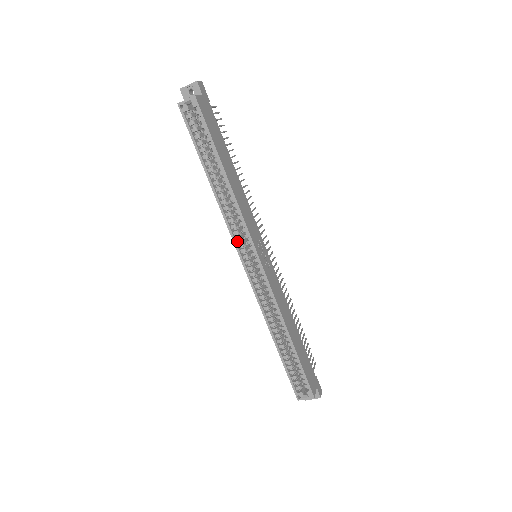
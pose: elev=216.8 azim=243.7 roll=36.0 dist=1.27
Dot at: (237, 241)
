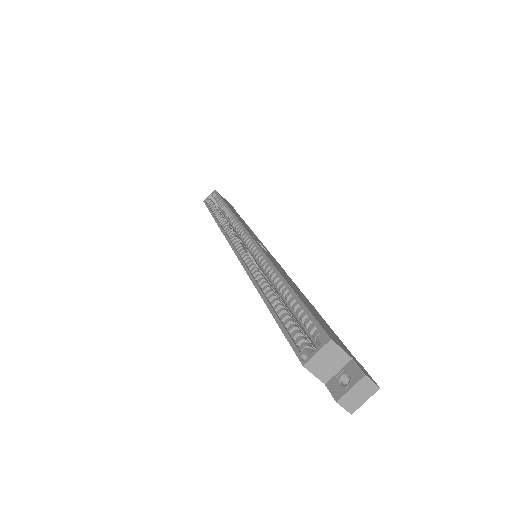
Dot at: (232, 242)
